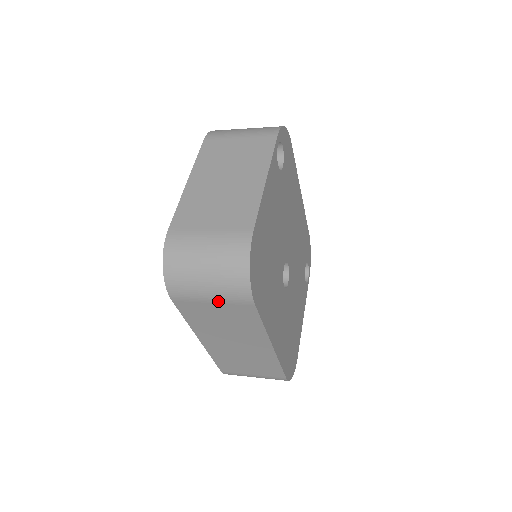
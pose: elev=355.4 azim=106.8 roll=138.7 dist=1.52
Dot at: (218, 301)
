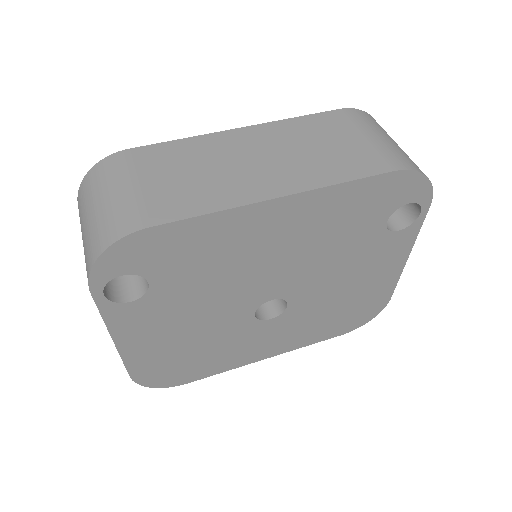
Dot at: occluded
